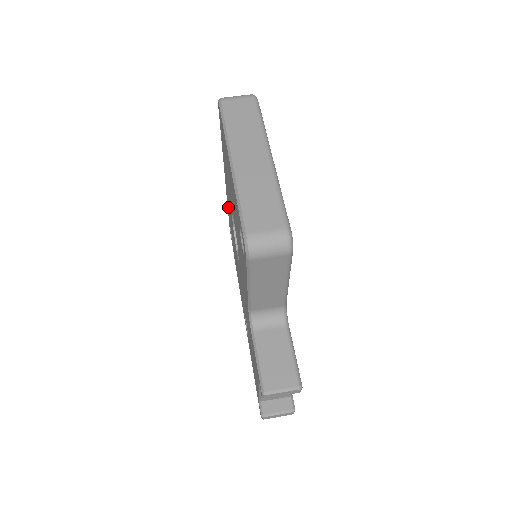
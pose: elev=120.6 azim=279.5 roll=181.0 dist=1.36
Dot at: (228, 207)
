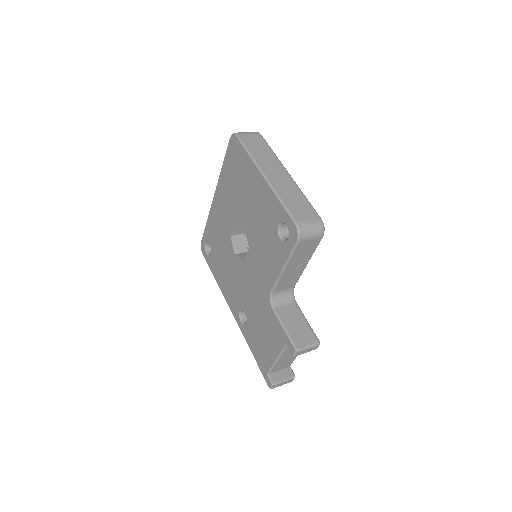
Dot at: (212, 224)
